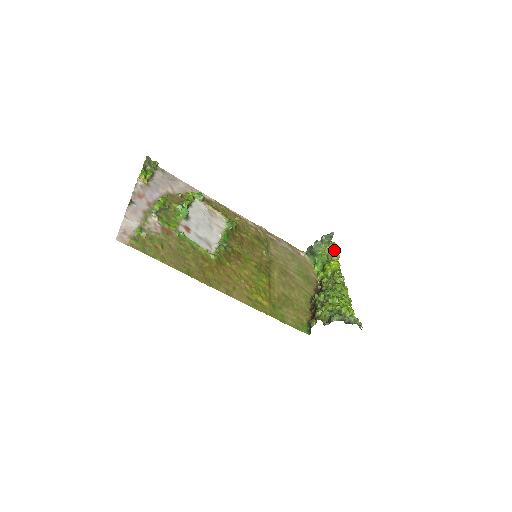
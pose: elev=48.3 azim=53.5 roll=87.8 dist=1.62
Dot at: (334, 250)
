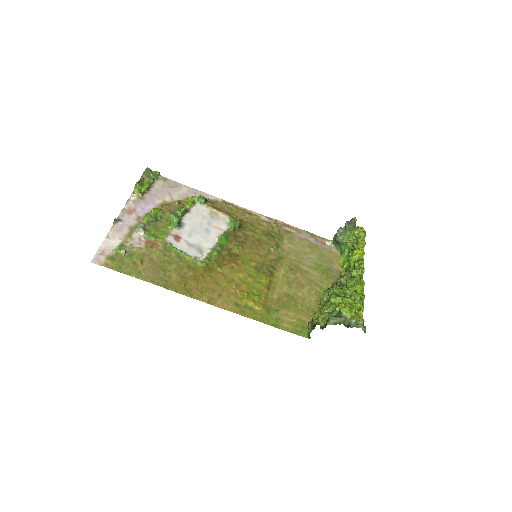
Dot at: (360, 237)
